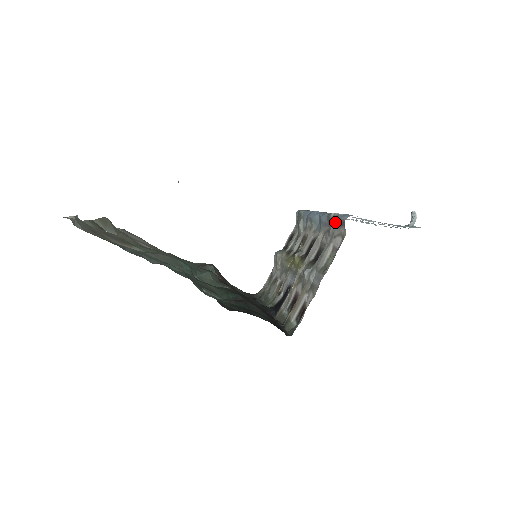
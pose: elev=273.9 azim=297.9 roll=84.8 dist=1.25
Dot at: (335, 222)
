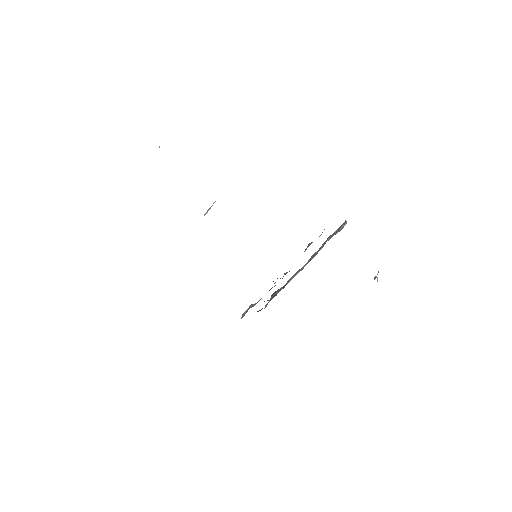
Dot at: (333, 234)
